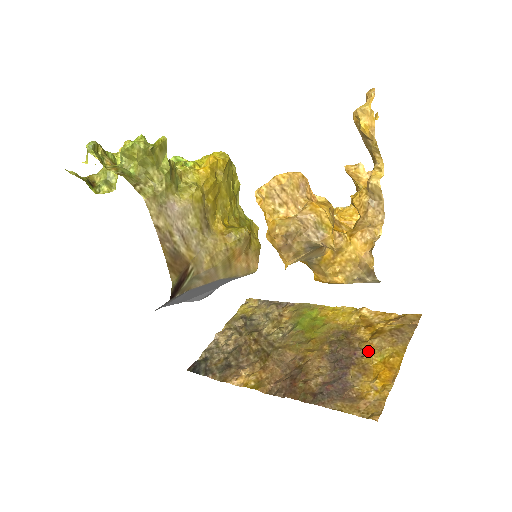
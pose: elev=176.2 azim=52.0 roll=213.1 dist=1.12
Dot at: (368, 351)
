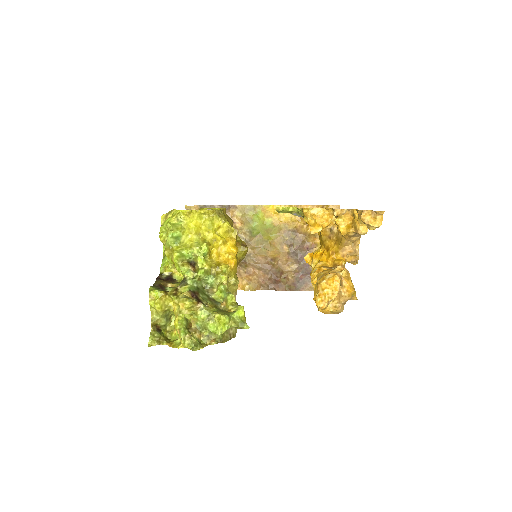
Dot at: (315, 244)
